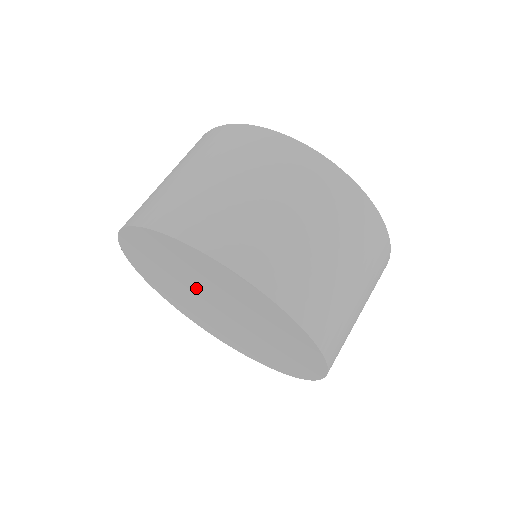
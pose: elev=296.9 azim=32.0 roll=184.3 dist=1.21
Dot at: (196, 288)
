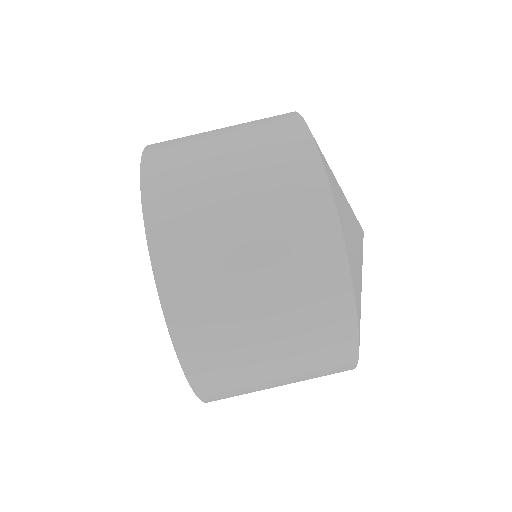
Dot at: occluded
